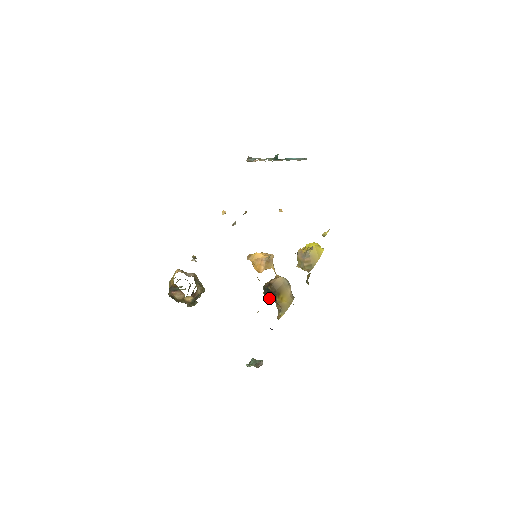
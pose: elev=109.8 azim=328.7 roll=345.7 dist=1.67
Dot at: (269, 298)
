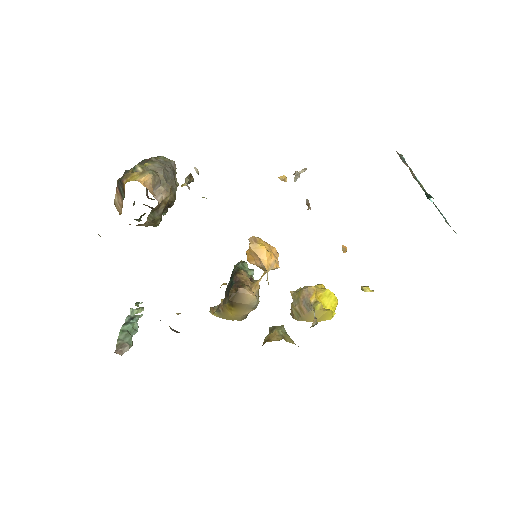
Dot at: occluded
